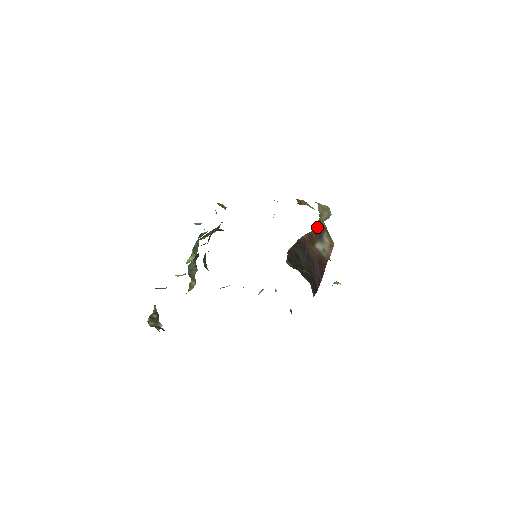
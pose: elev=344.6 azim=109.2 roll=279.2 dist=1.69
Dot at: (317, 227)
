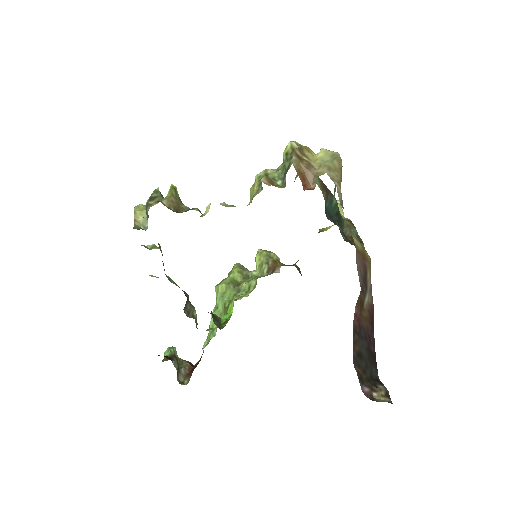
Dot at: (360, 274)
